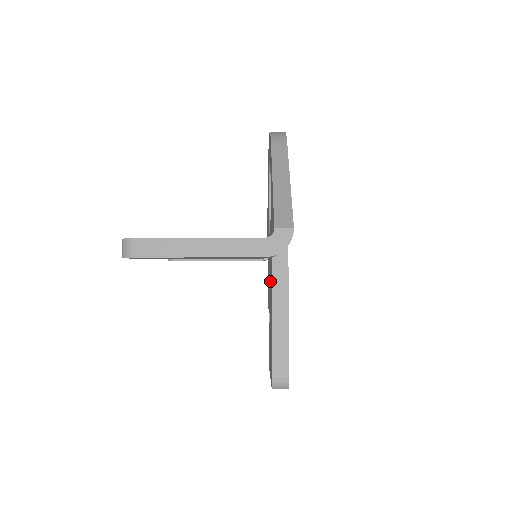
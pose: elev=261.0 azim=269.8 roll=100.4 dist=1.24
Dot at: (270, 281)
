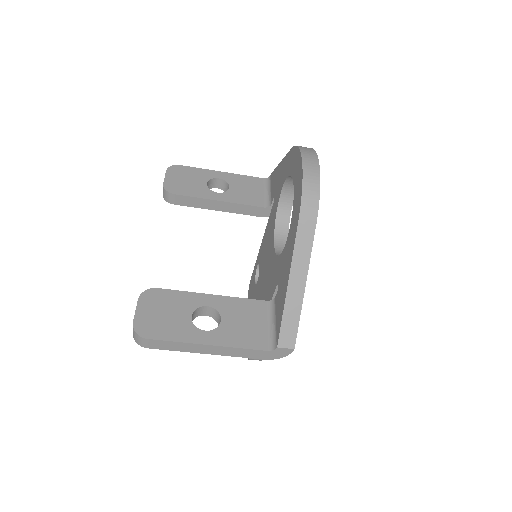
Dot at: (264, 287)
